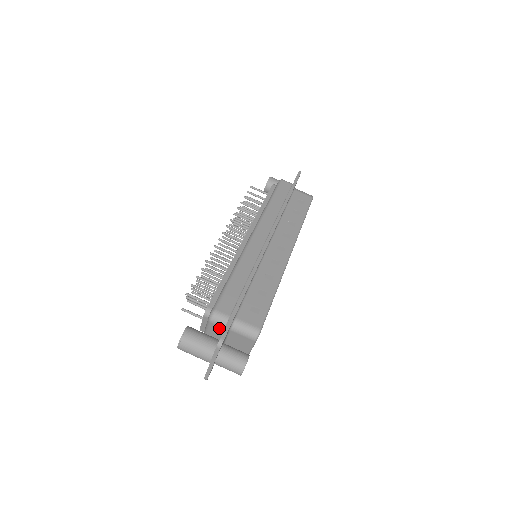
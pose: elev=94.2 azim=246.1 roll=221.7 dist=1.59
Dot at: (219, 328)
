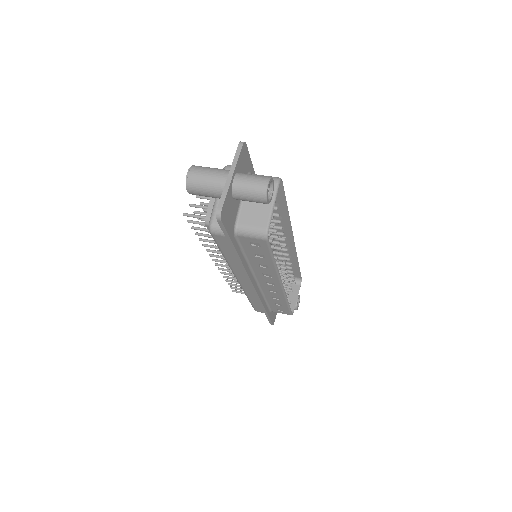
Dot at: occluded
